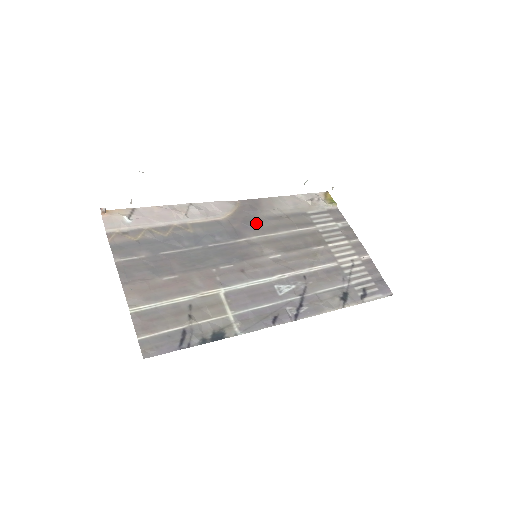
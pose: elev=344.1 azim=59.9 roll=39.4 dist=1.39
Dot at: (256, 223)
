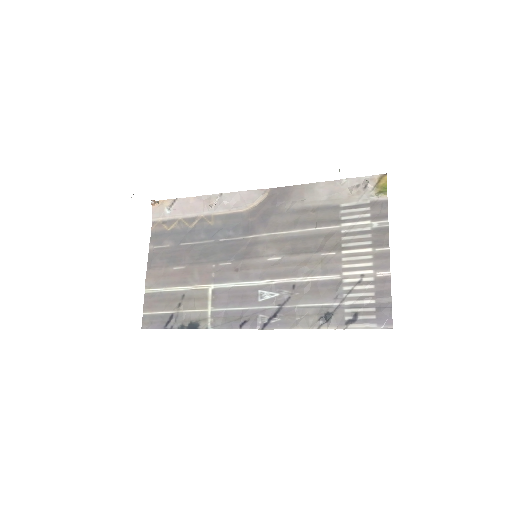
Dot at: (274, 217)
